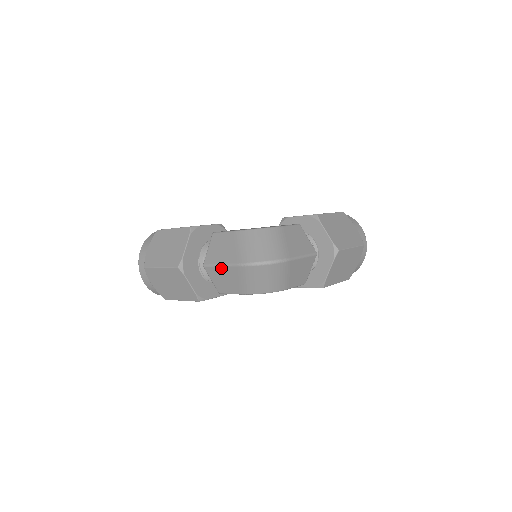
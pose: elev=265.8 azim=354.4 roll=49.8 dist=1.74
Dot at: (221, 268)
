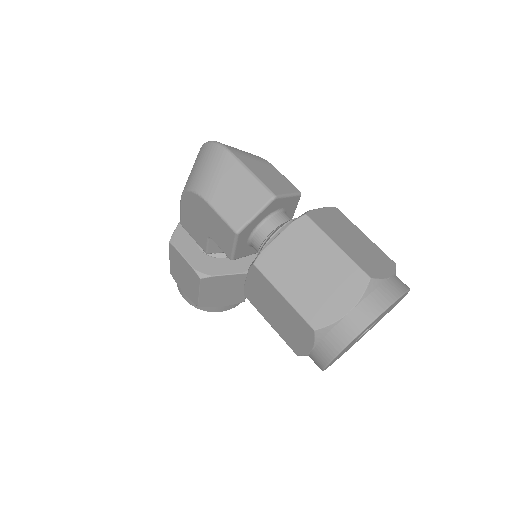
Dot at: occluded
